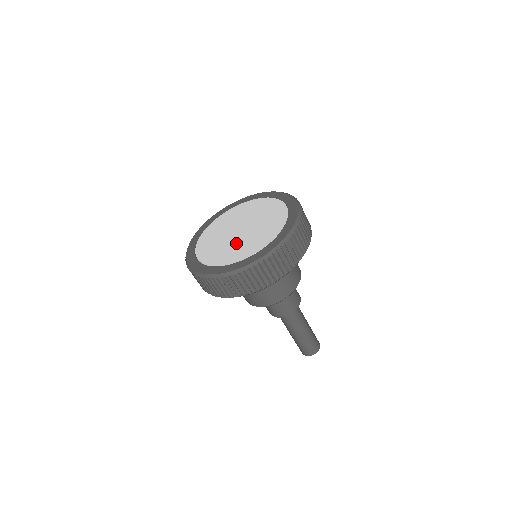
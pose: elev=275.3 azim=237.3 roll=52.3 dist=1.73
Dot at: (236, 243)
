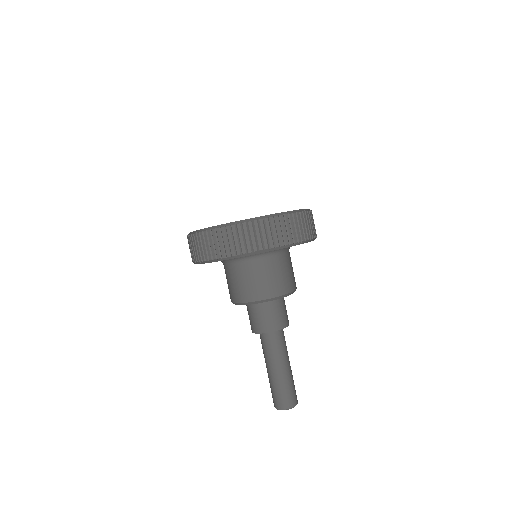
Dot at: occluded
